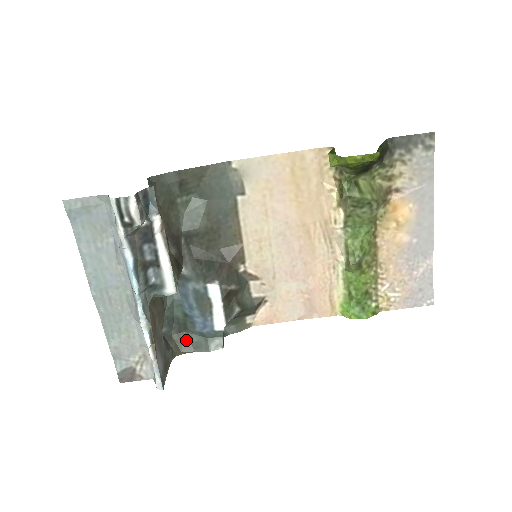
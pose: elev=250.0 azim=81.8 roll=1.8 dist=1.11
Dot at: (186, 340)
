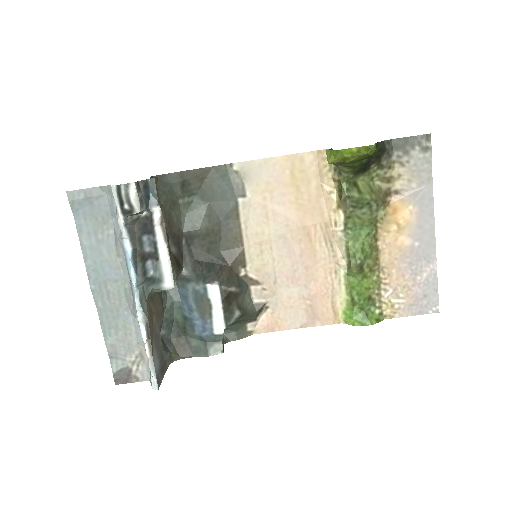
Dot at: (185, 344)
